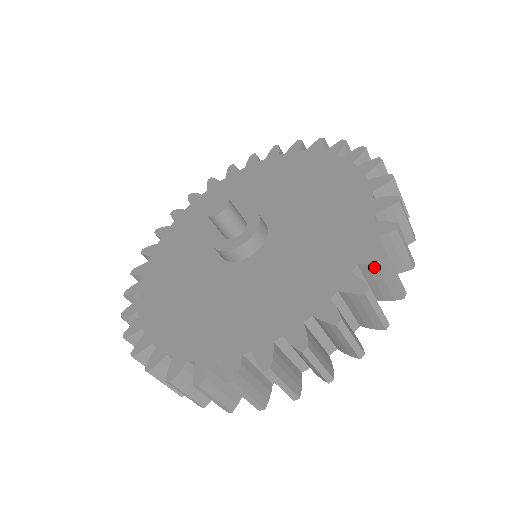
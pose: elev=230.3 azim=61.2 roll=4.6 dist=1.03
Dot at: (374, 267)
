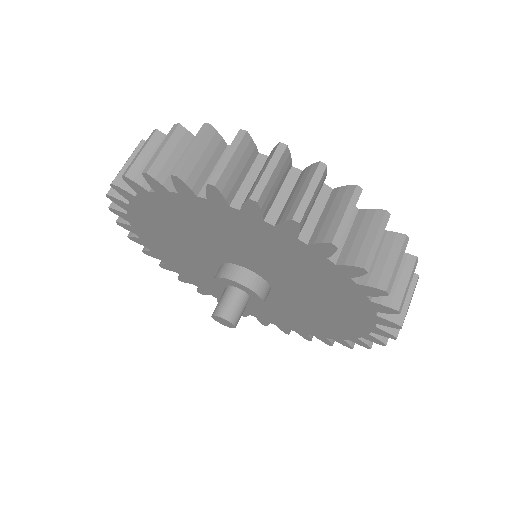
Dot at: occluded
